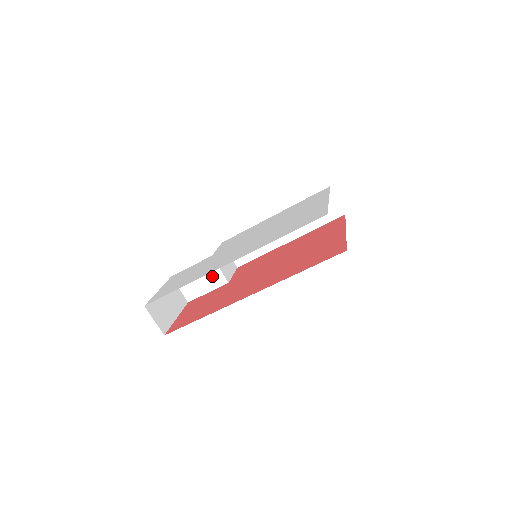
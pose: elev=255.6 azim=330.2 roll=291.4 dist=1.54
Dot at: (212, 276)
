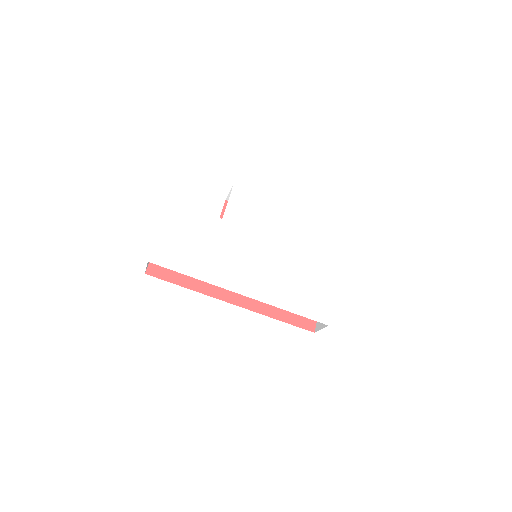
Dot at: occluded
